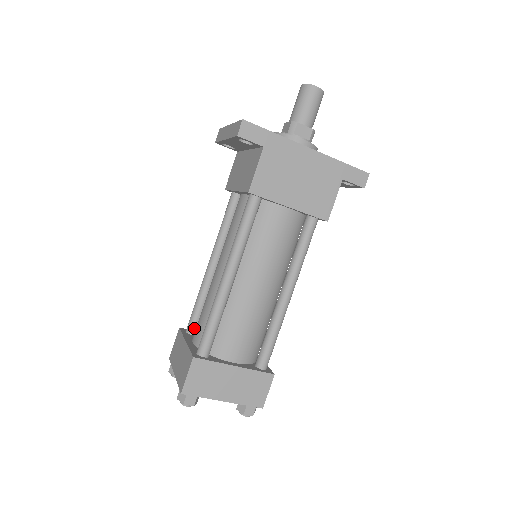
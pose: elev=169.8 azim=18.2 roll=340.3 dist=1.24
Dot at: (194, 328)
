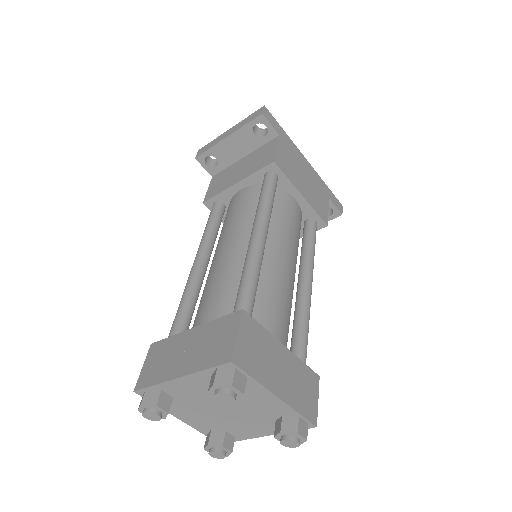
Dot at: occluded
